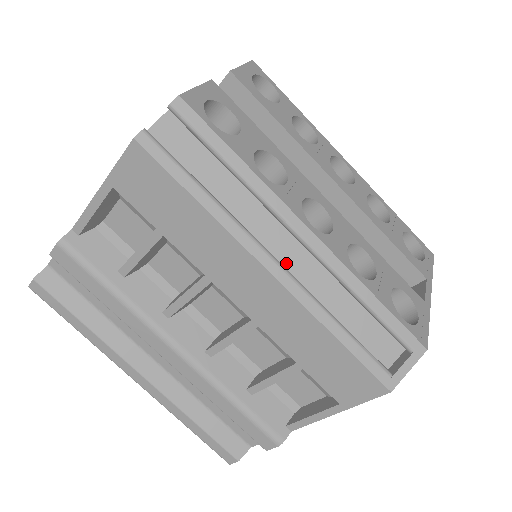
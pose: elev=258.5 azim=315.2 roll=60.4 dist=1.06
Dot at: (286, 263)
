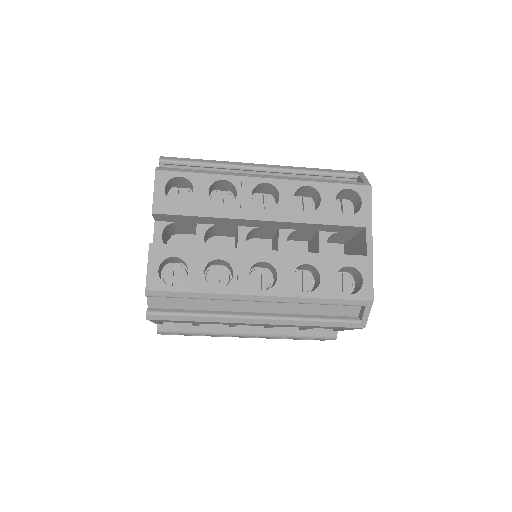
Dot at: (264, 309)
